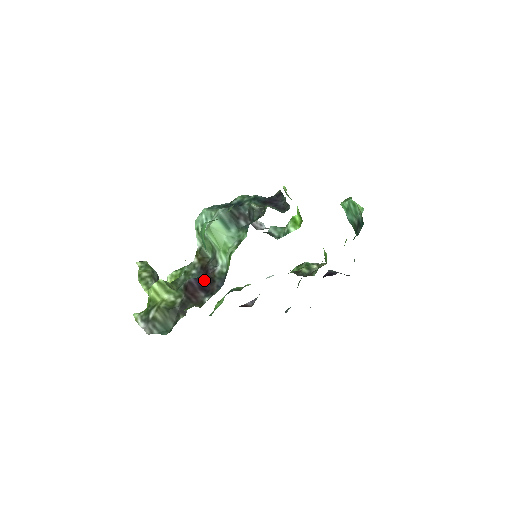
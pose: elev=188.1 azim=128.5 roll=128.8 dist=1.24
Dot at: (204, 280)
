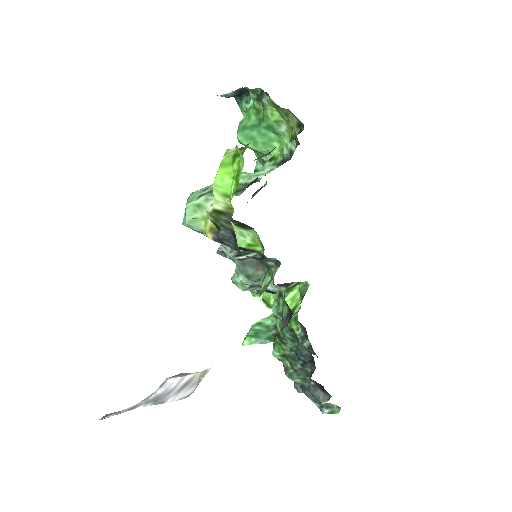
Dot at: occluded
